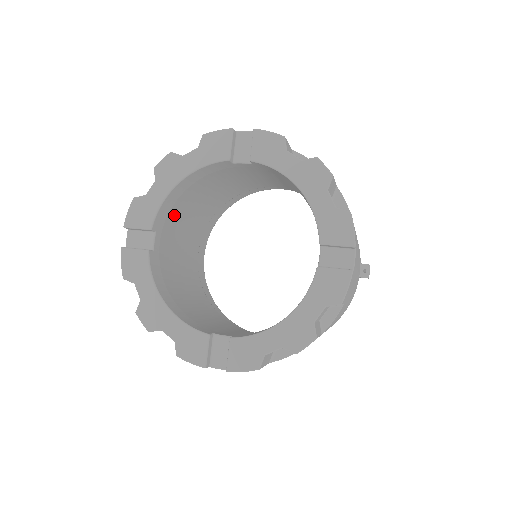
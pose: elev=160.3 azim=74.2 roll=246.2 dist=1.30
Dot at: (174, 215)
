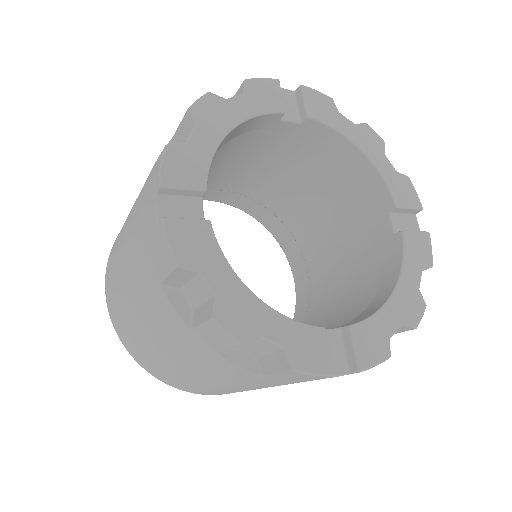
Dot at: occluded
